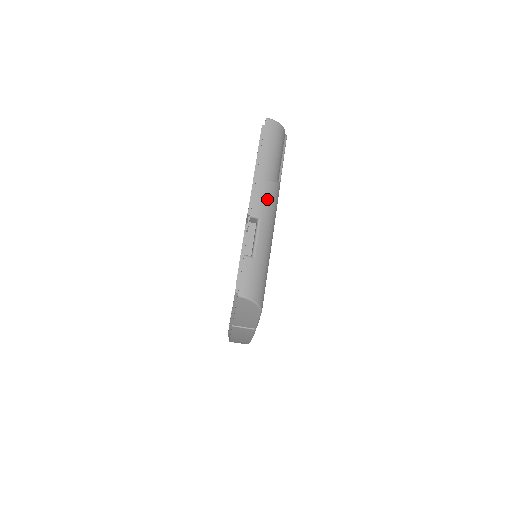
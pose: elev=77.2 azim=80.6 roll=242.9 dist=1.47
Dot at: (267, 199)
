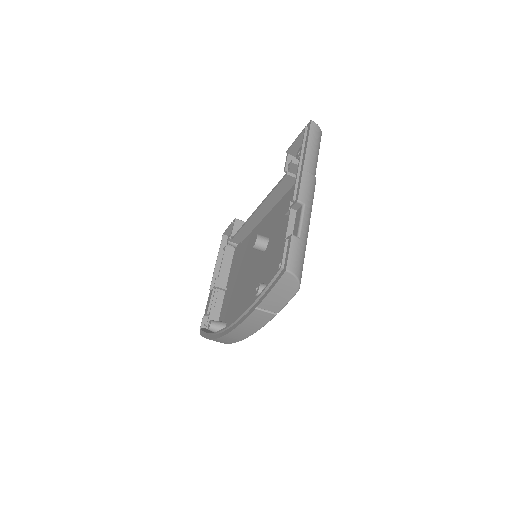
Dot at: (310, 189)
